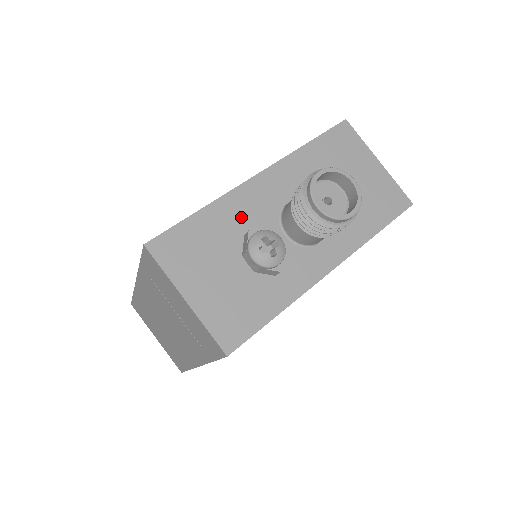
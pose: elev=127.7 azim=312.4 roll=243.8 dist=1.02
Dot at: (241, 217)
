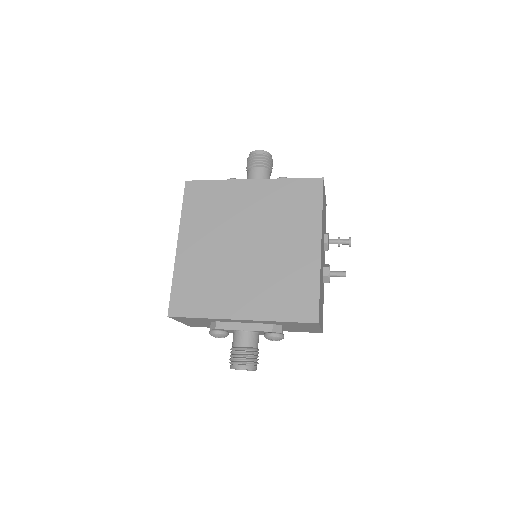
Dot at: occluded
